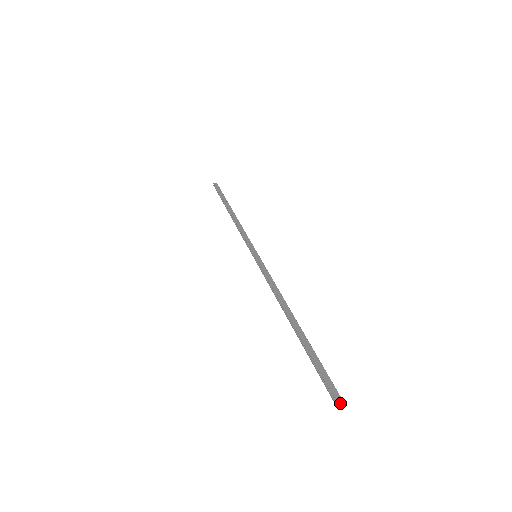
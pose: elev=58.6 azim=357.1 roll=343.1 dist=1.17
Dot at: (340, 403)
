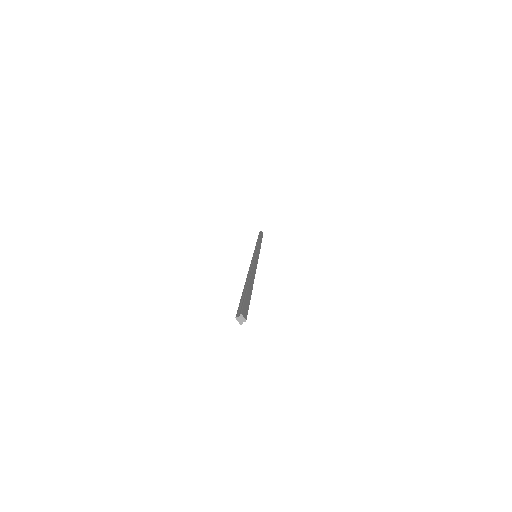
Dot at: (242, 319)
